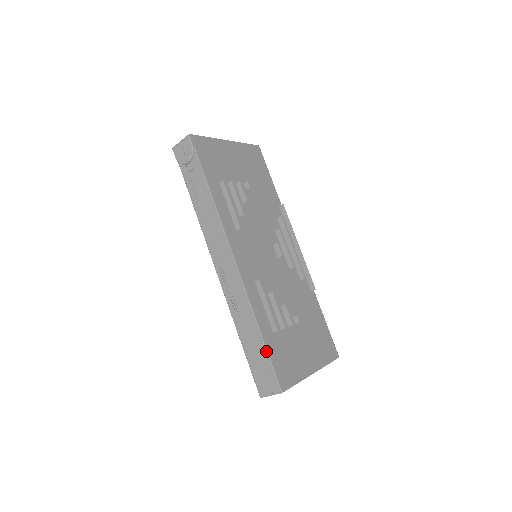
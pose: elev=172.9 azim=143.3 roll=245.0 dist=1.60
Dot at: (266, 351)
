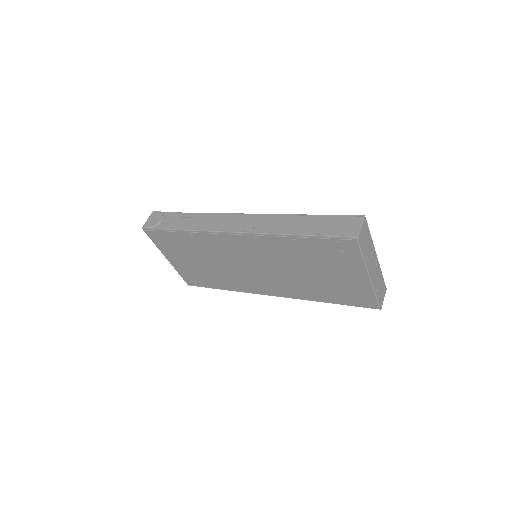
Dot at: (324, 215)
